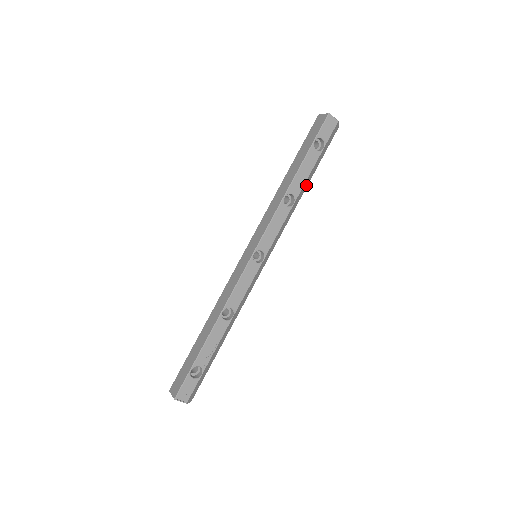
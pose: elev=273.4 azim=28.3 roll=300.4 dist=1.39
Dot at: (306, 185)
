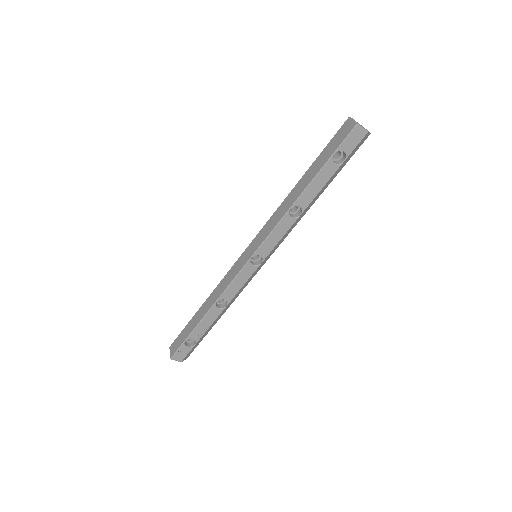
Dot at: (319, 195)
